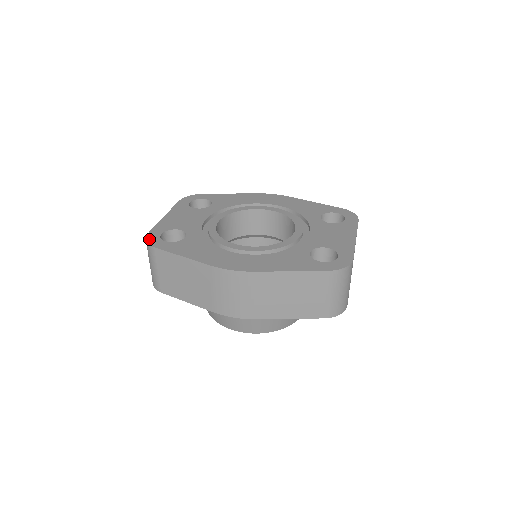
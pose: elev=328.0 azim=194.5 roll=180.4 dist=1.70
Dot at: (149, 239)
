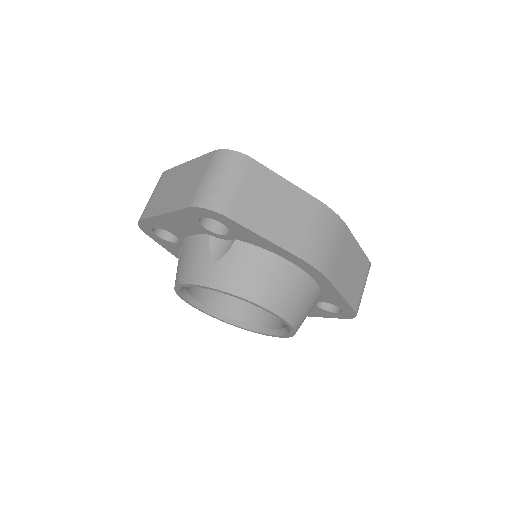
Dot at: (230, 152)
